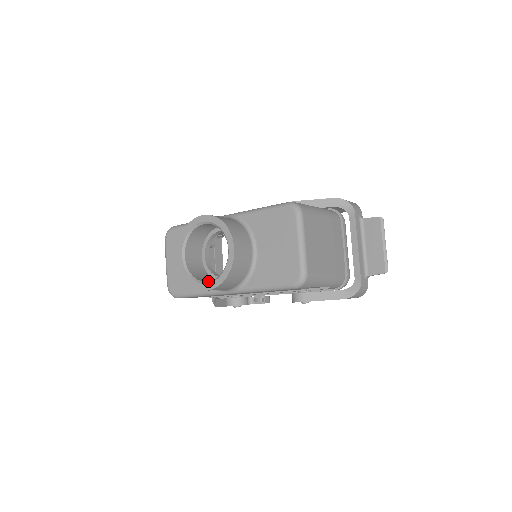
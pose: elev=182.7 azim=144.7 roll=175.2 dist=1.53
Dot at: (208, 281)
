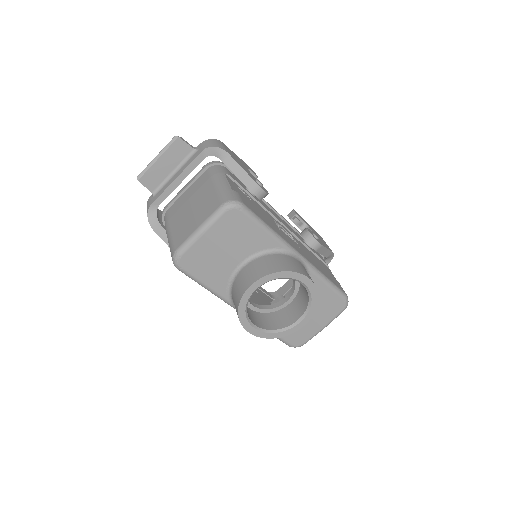
Dot at: (257, 326)
